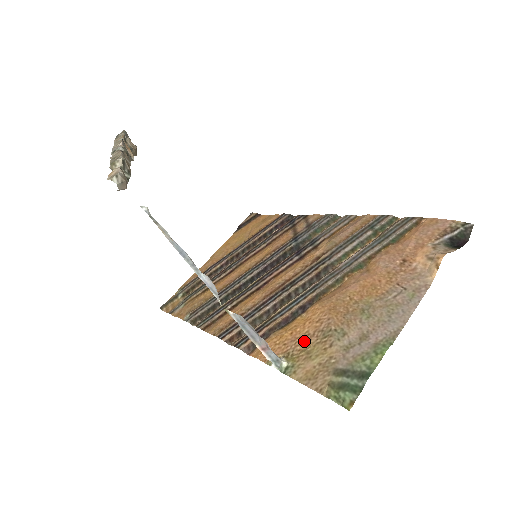
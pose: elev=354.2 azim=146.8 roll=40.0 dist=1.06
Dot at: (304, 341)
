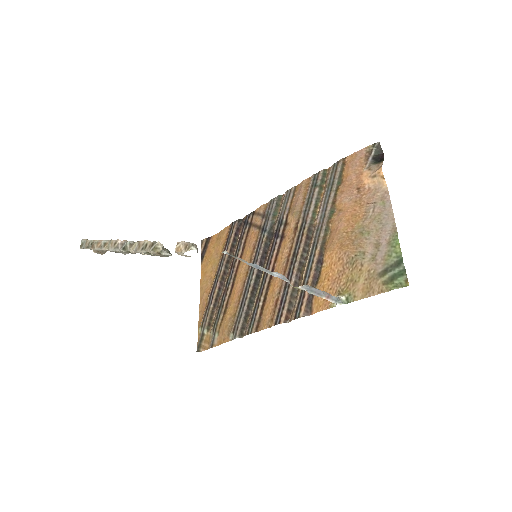
Dot at: (342, 277)
